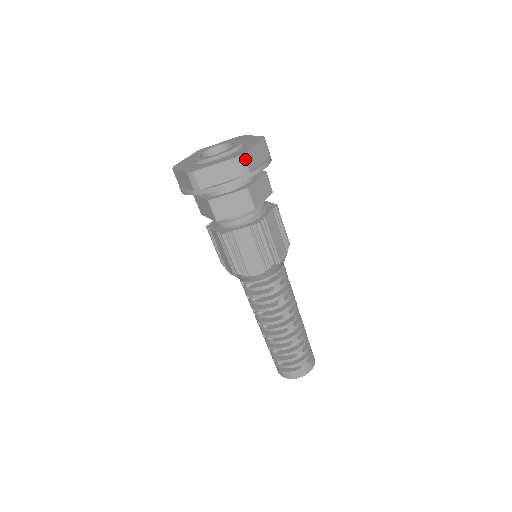
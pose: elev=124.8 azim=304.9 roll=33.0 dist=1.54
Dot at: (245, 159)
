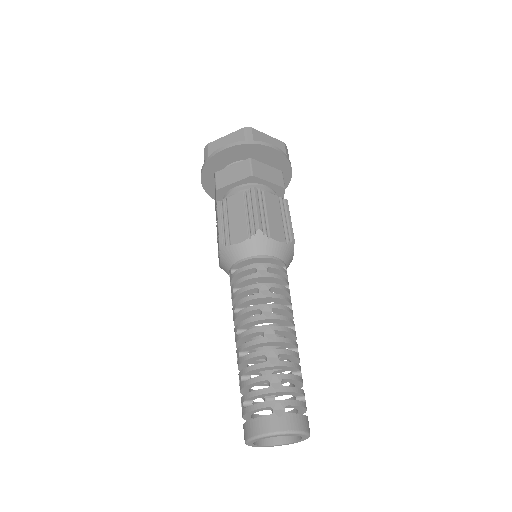
Dot at: (252, 131)
